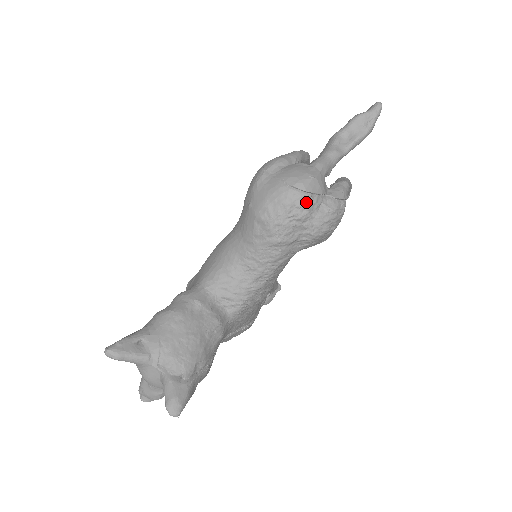
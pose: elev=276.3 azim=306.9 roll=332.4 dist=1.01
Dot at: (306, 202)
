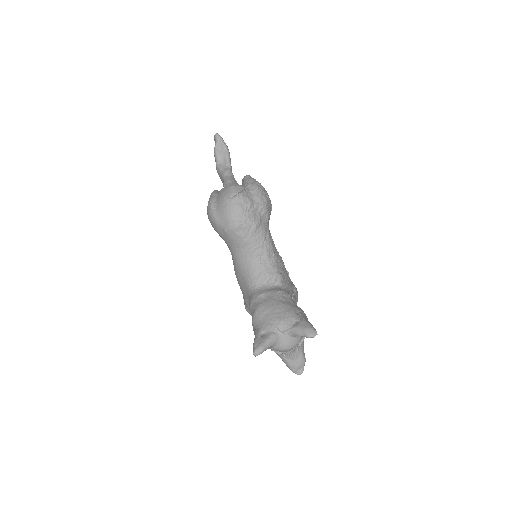
Dot at: (243, 197)
